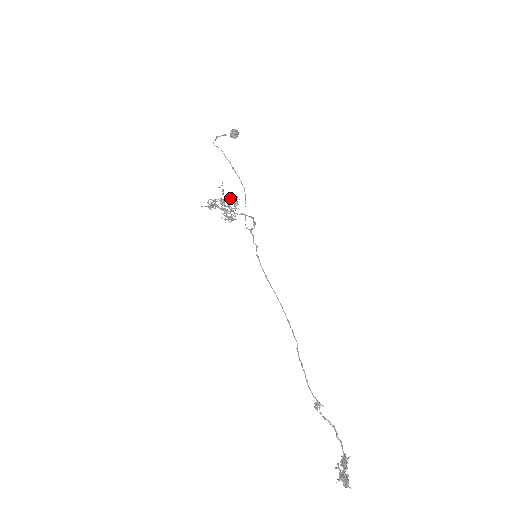
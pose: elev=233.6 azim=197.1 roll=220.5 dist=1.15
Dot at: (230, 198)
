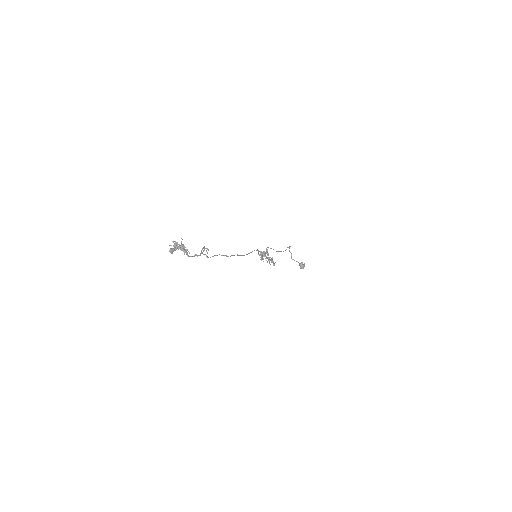
Dot at: (272, 258)
